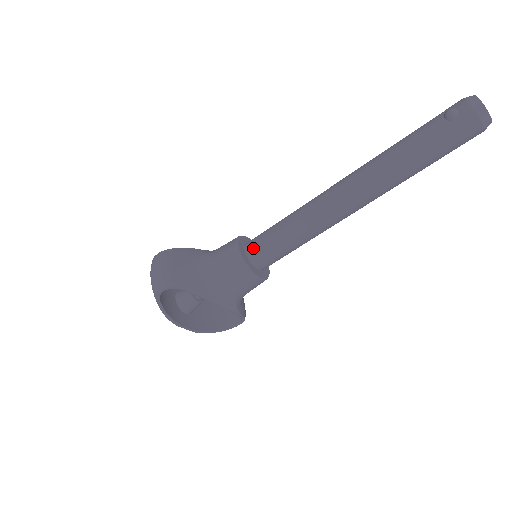
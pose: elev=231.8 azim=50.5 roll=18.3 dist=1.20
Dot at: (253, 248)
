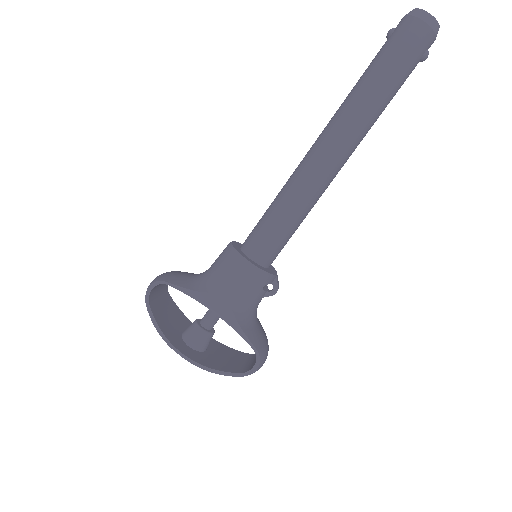
Dot at: (246, 239)
